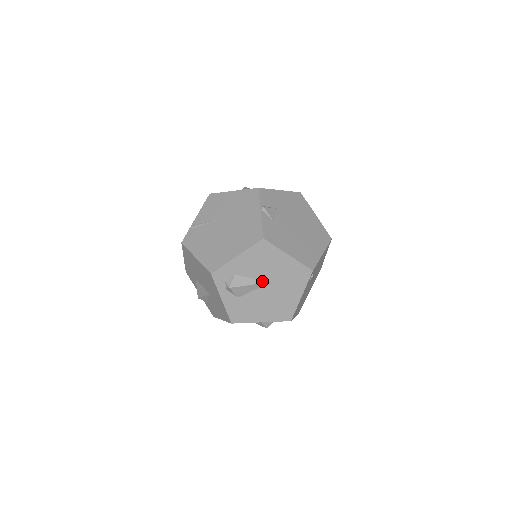
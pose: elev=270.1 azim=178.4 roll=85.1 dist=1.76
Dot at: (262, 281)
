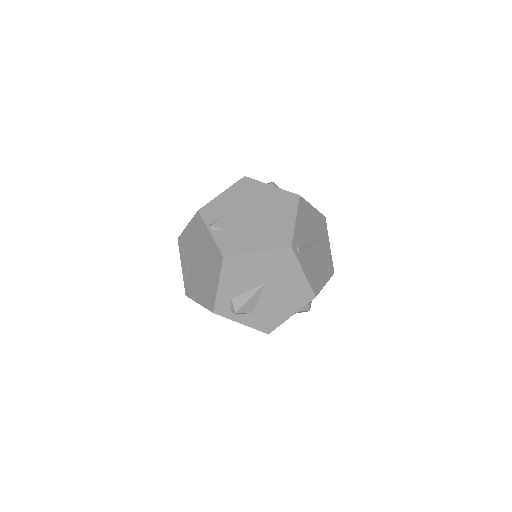
Dot at: (258, 287)
